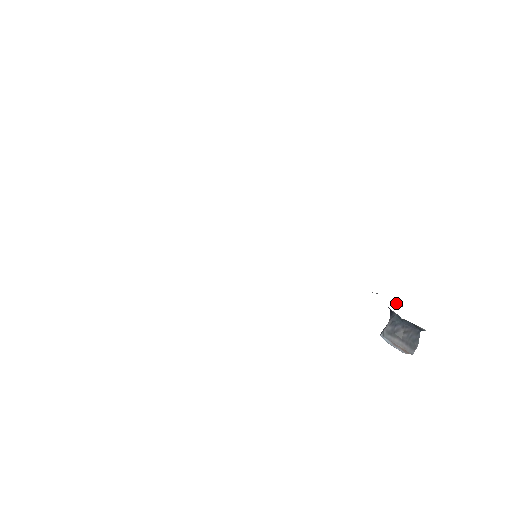
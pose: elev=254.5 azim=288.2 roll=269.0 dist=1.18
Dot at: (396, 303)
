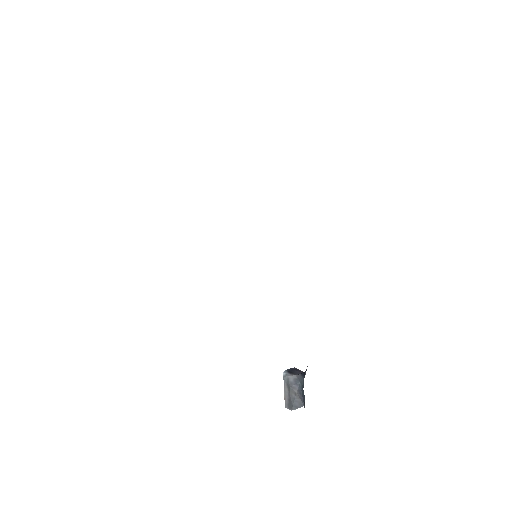
Dot at: occluded
